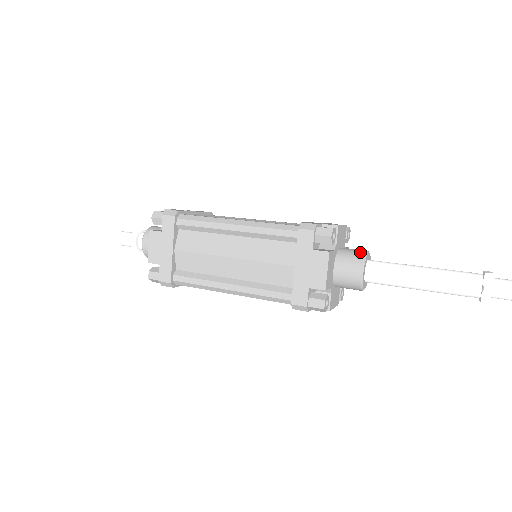
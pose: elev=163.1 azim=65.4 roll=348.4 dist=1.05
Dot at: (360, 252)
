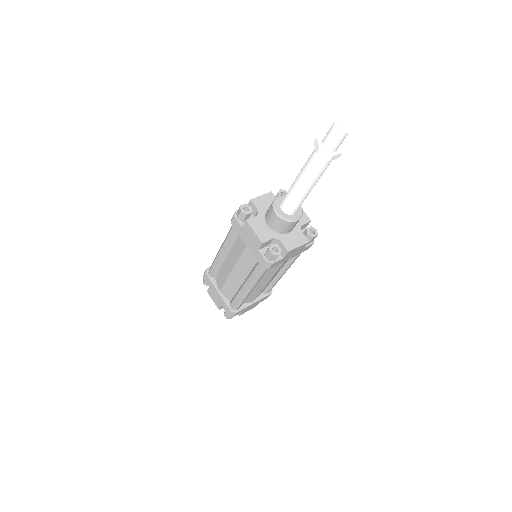
Dot at: occluded
